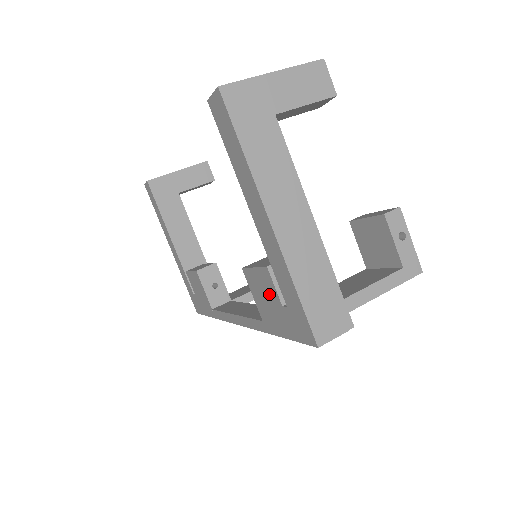
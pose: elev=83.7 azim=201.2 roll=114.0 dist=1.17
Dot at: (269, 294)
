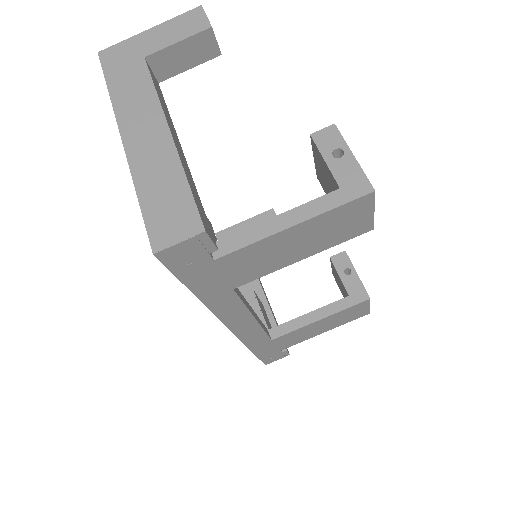
Dot at: occluded
